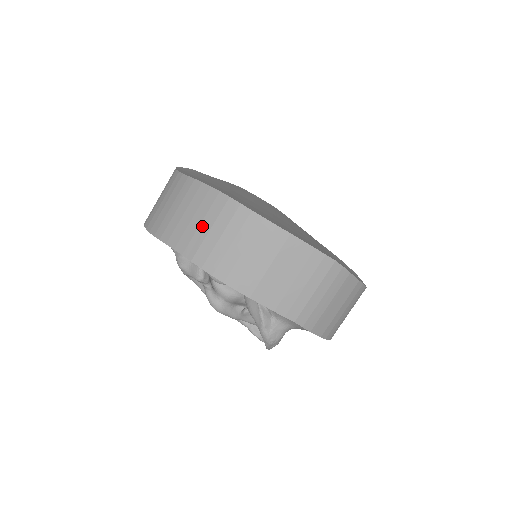
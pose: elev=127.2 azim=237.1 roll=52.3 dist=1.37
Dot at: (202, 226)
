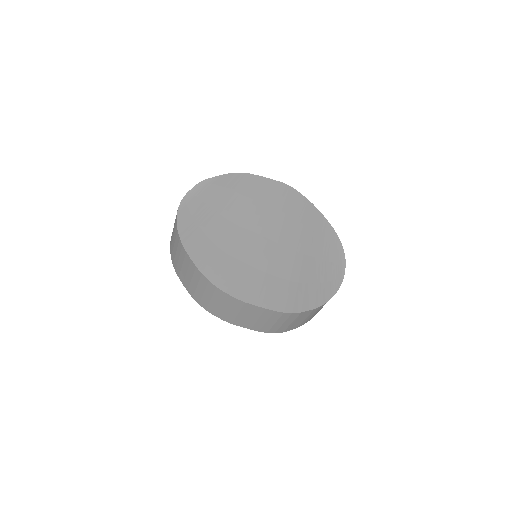
Dot at: (192, 282)
